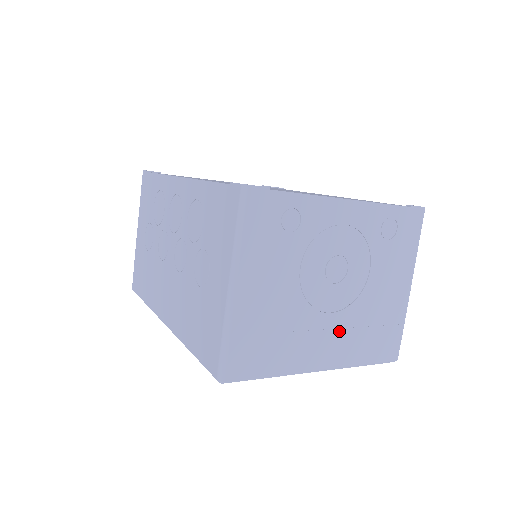
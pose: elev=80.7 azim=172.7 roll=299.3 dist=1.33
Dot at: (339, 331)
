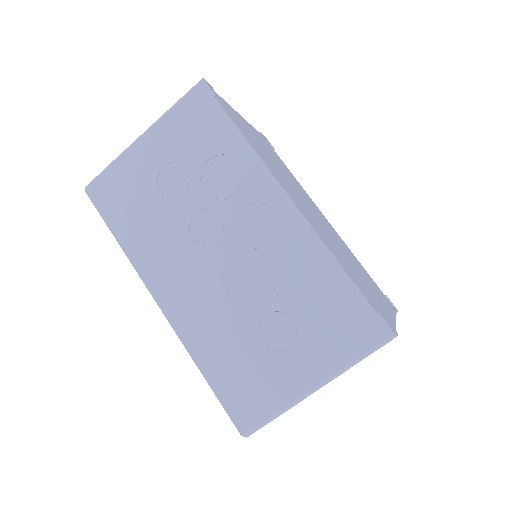
Dot at: occluded
